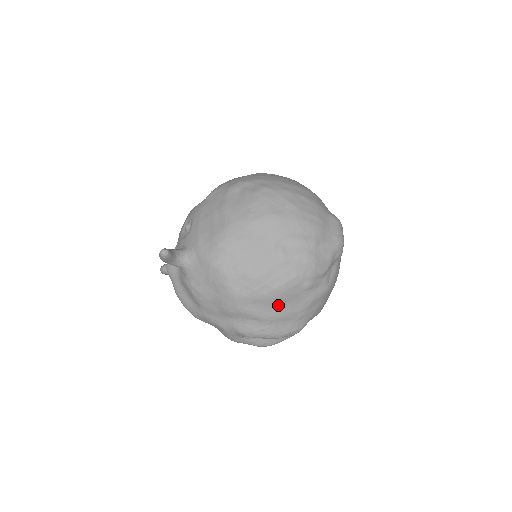
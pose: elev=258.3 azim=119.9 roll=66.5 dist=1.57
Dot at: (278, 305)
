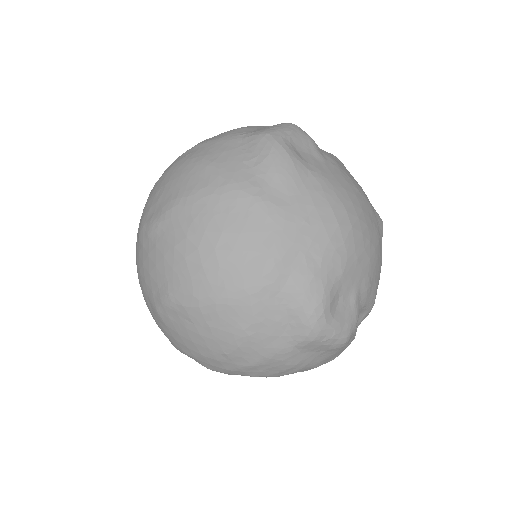
Dot at: occluded
